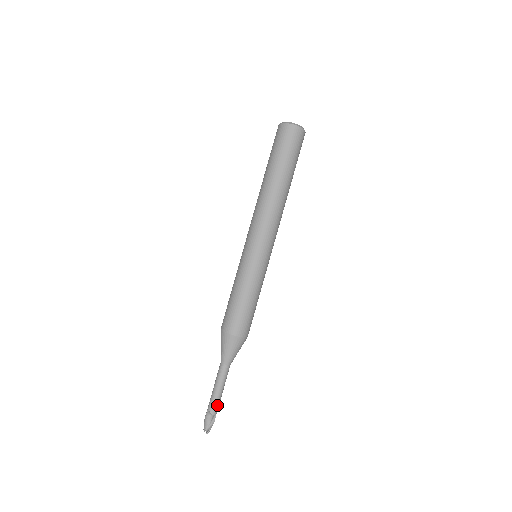
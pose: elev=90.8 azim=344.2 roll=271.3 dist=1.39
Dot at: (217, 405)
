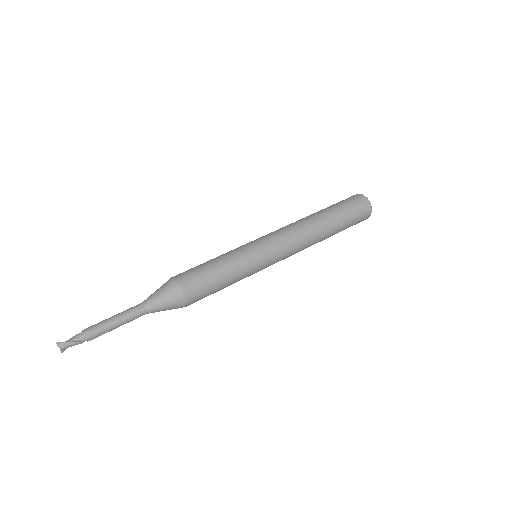
Dot at: (95, 329)
